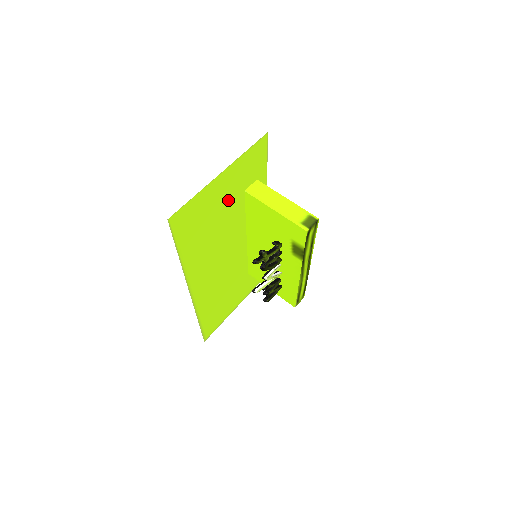
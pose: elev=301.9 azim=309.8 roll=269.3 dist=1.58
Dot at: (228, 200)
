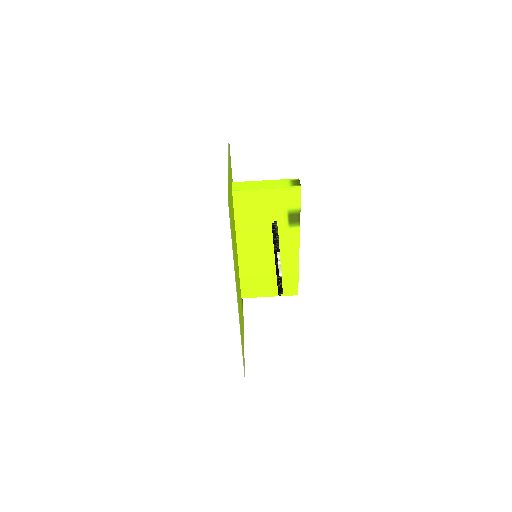
Dot at: (231, 196)
